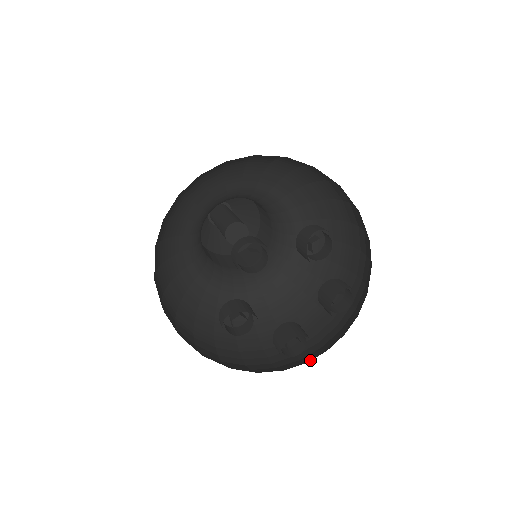
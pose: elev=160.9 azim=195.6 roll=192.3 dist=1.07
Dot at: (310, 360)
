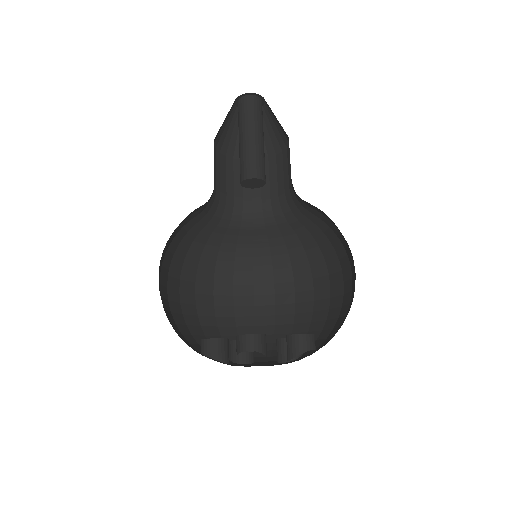
Dot at: (324, 329)
